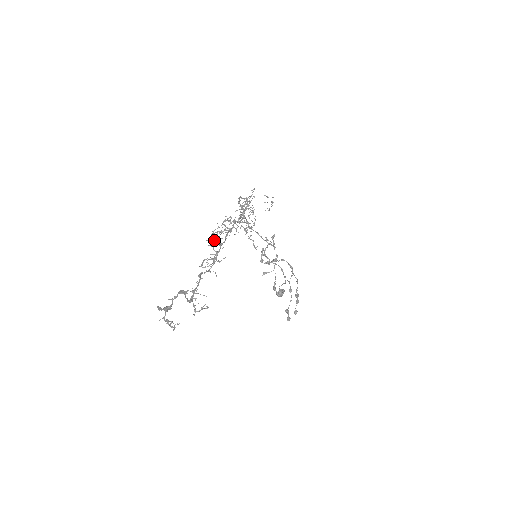
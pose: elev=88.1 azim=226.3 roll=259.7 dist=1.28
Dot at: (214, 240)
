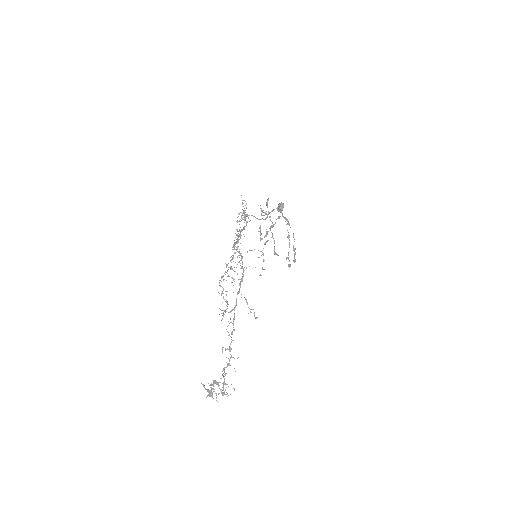
Dot at: occluded
